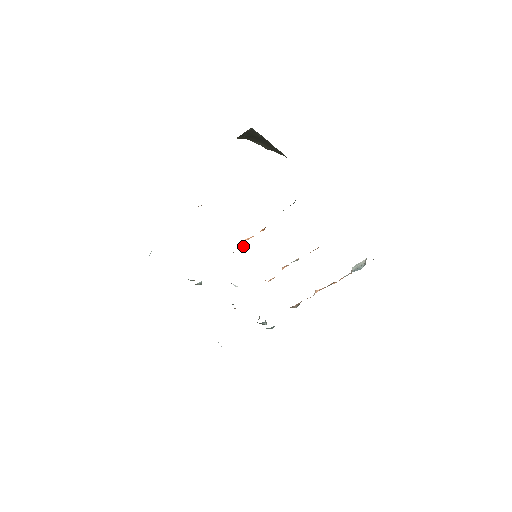
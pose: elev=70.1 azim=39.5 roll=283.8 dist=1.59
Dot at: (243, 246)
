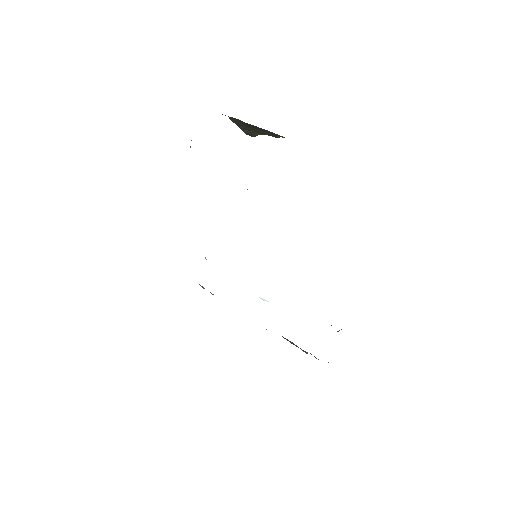
Dot at: occluded
